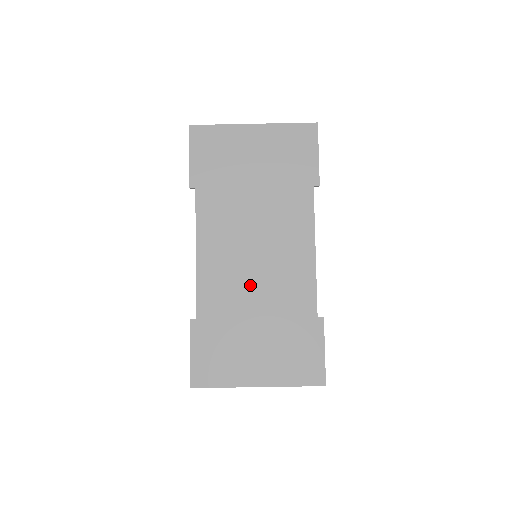
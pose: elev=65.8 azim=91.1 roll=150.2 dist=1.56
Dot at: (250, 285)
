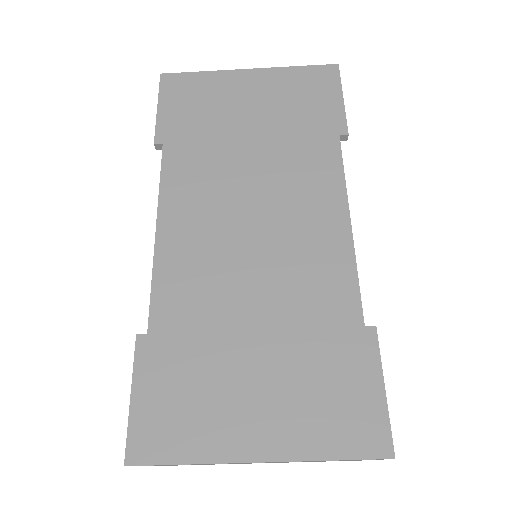
Dot at: (243, 275)
